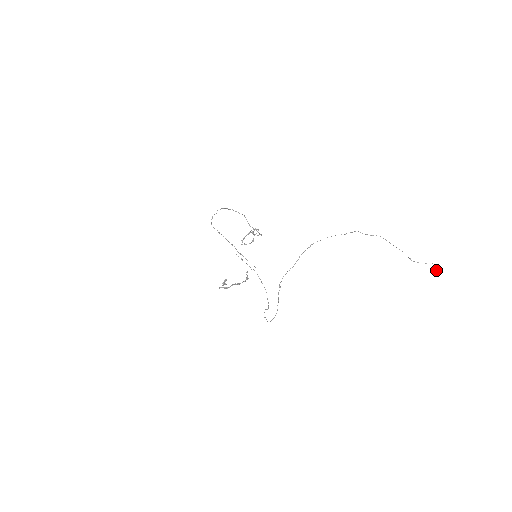
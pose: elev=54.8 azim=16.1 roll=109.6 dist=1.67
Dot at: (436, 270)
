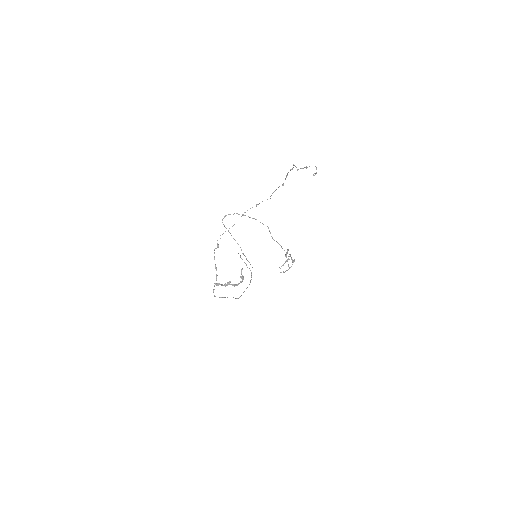
Dot at: (316, 173)
